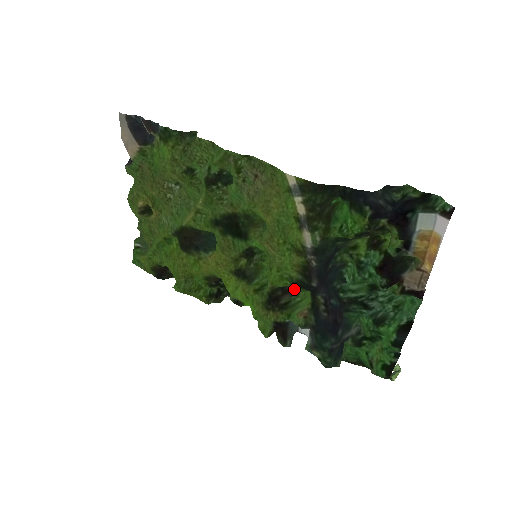
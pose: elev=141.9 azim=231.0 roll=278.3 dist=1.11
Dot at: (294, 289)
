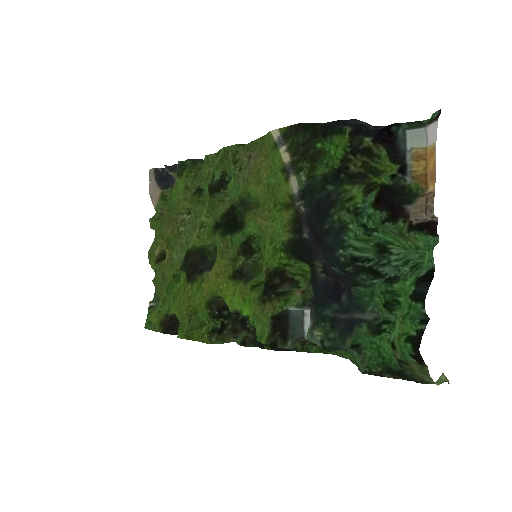
Dot at: (296, 281)
